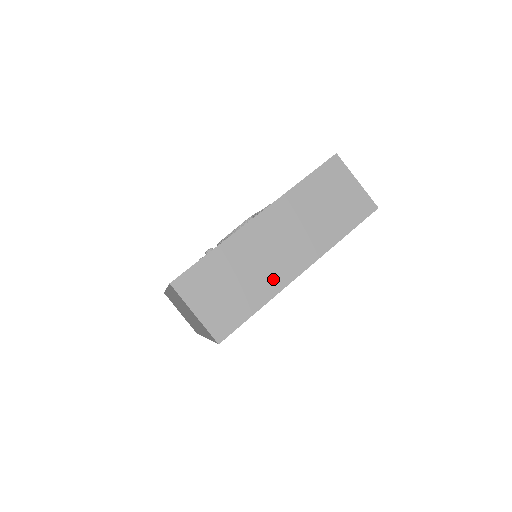
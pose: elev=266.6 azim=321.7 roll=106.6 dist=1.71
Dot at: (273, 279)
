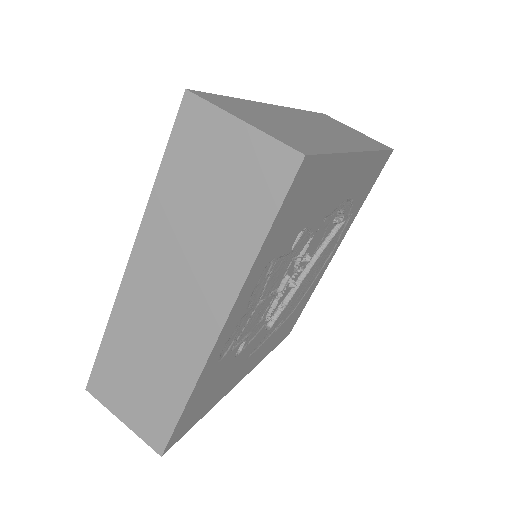
Dot at: (332, 142)
